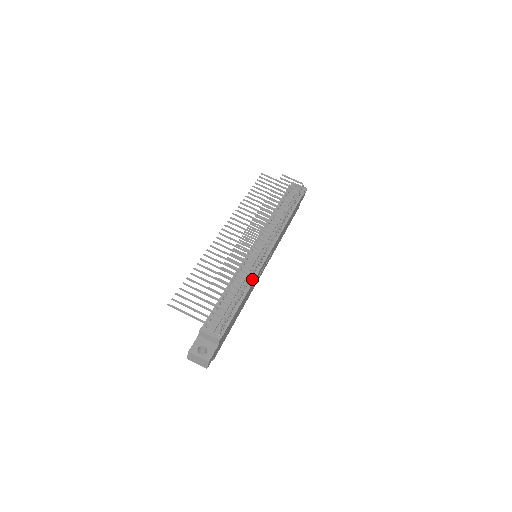
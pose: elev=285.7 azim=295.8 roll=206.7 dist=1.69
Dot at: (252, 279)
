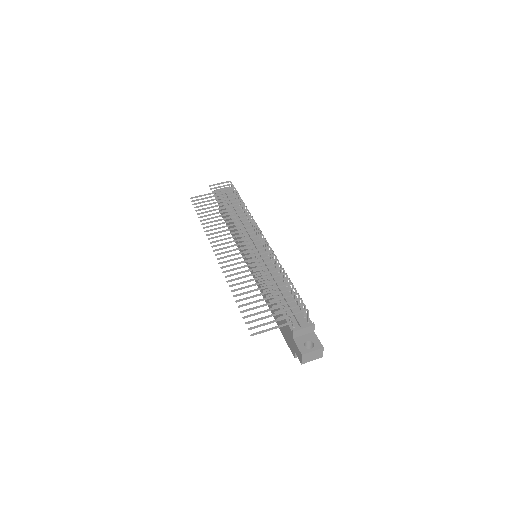
Dot at: occluded
